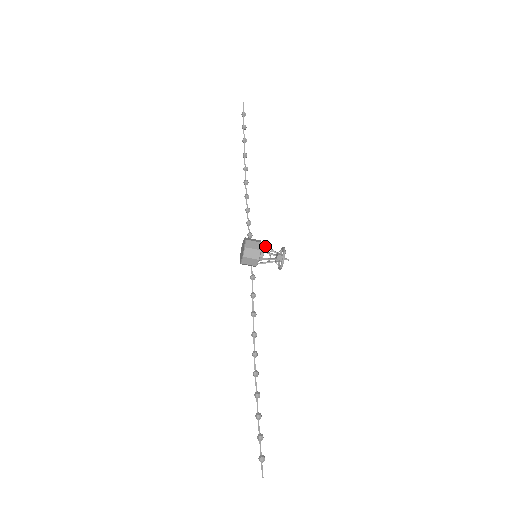
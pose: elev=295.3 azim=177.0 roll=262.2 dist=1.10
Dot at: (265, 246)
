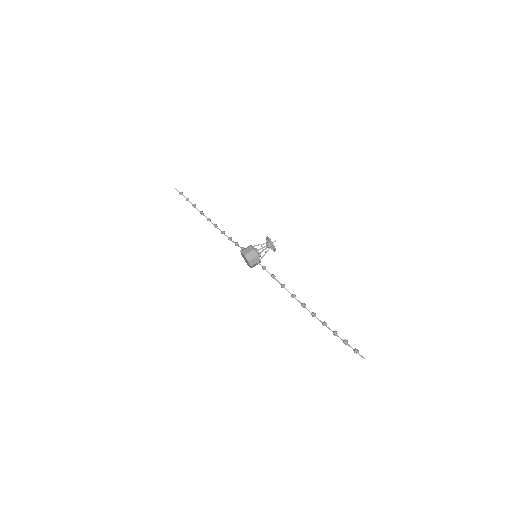
Dot at: occluded
